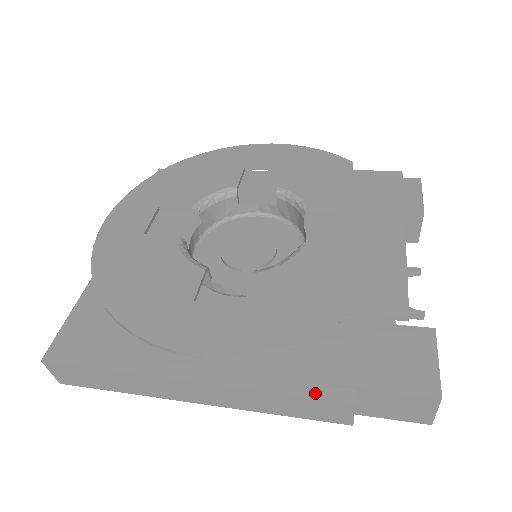
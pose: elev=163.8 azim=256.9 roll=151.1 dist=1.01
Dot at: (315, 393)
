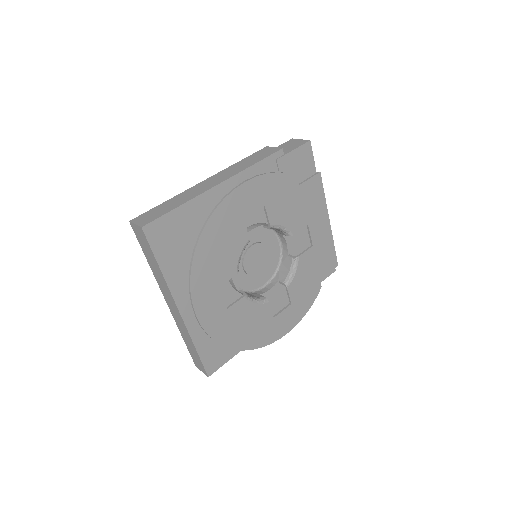
Dot at: occluded
